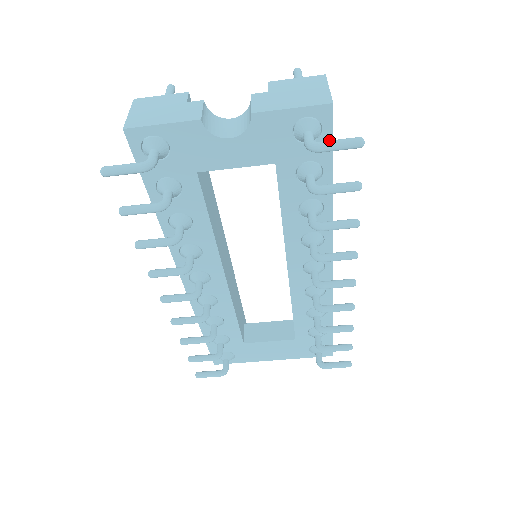
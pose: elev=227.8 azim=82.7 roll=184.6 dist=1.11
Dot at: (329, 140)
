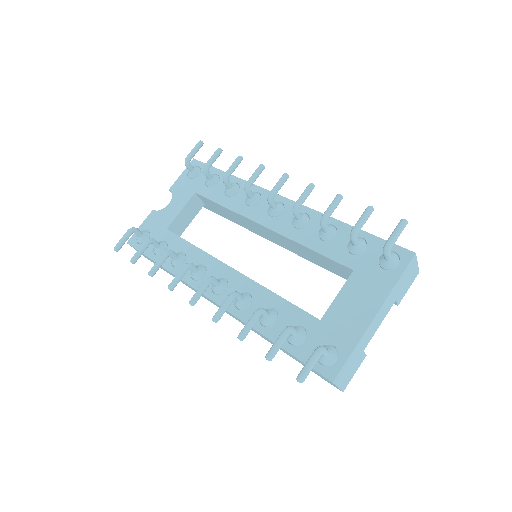
Dot at: (191, 155)
